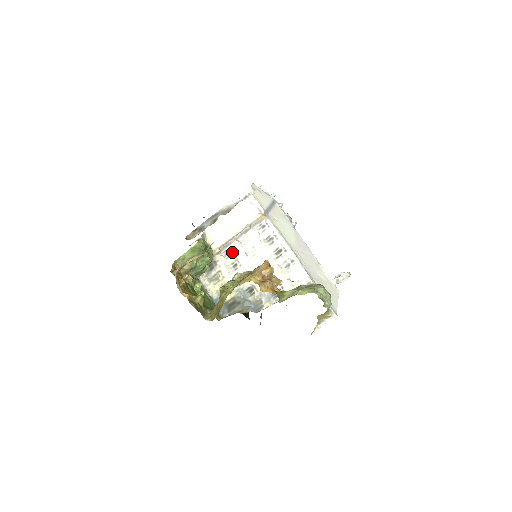
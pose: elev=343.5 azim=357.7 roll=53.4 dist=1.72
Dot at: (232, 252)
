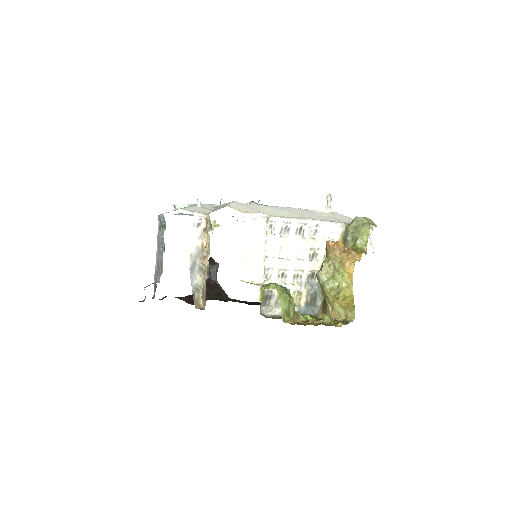
Dot at: (271, 270)
